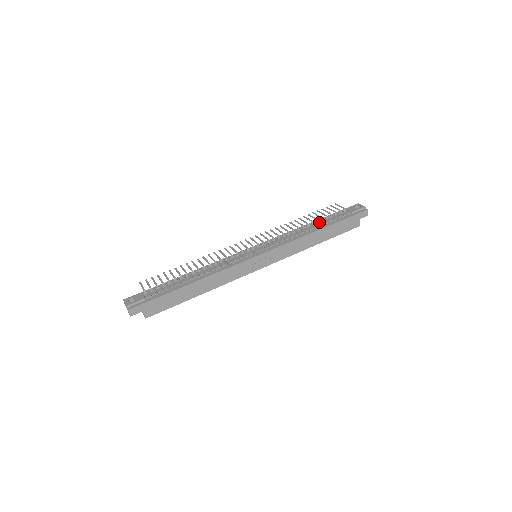
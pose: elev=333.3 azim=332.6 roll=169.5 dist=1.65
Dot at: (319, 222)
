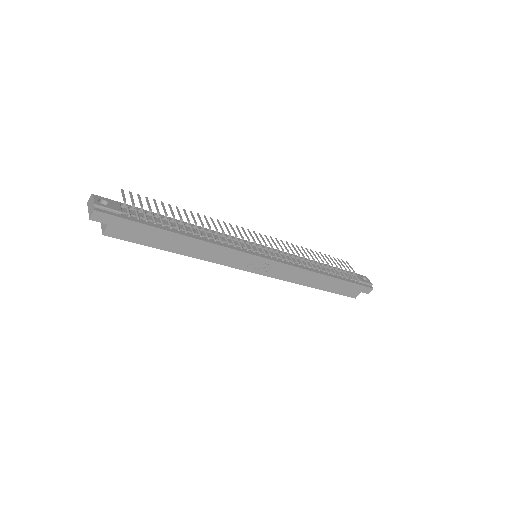
Dot at: (328, 268)
